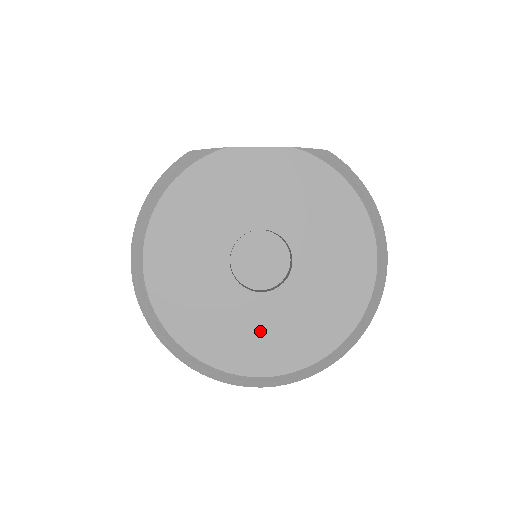
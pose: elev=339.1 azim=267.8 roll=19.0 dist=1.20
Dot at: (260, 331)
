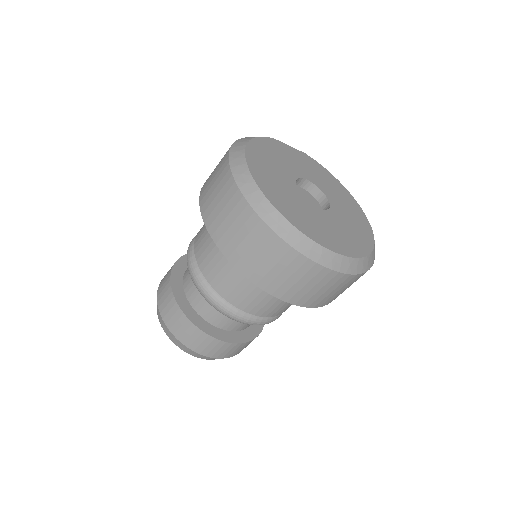
Dot at: (329, 228)
